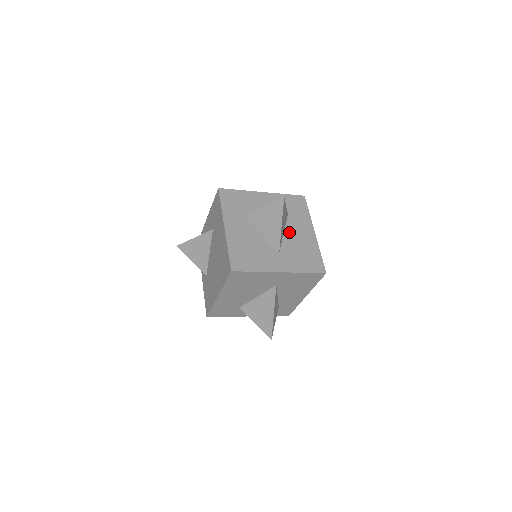
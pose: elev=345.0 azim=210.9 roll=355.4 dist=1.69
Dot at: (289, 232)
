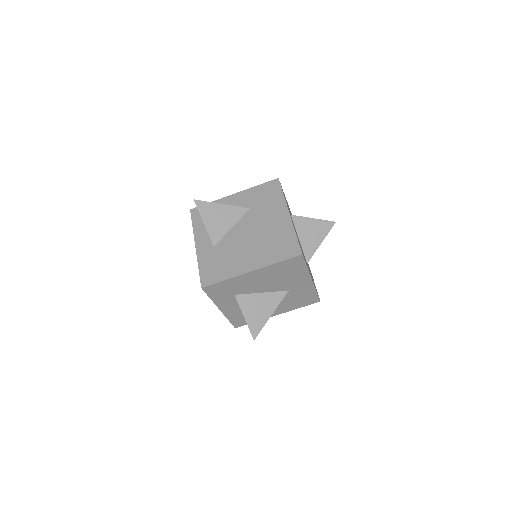
Dot at: occluded
